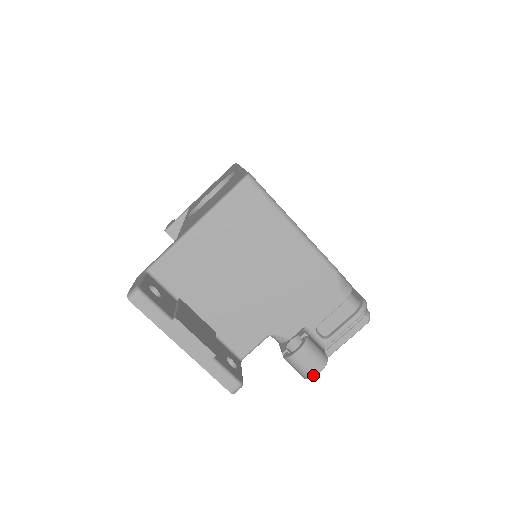
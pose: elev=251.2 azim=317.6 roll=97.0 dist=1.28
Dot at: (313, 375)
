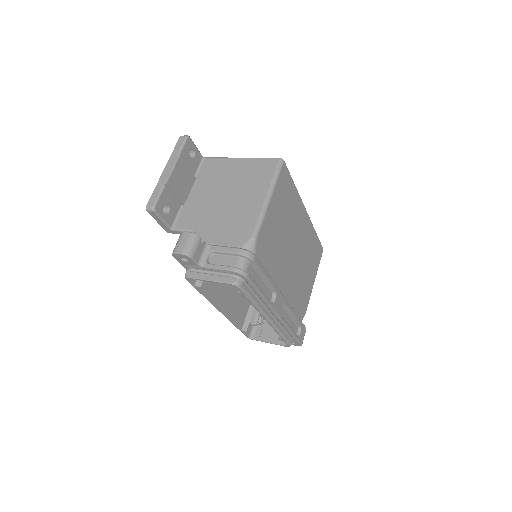
Dot at: (176, 251)
